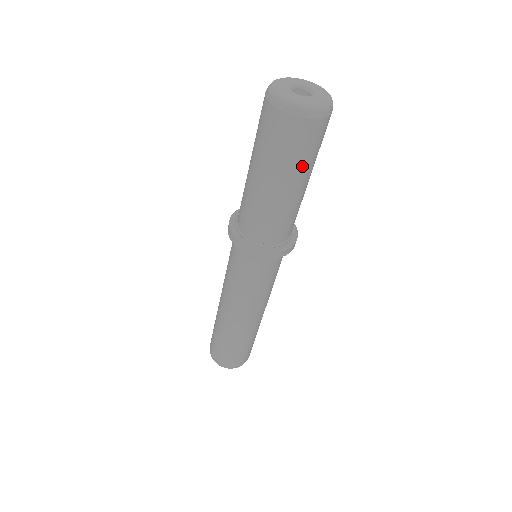
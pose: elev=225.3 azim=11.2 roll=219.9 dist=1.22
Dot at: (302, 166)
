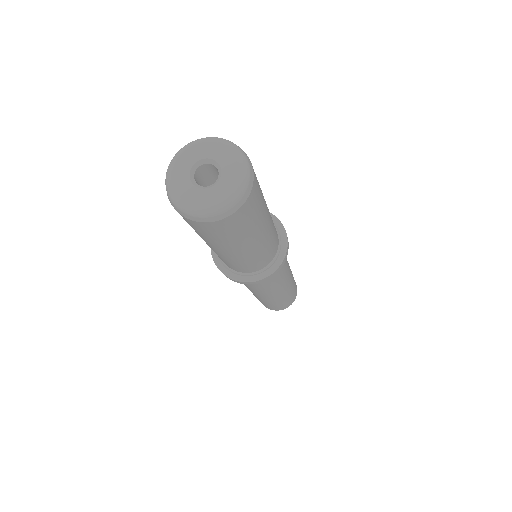
Dot at: (238, 240)
